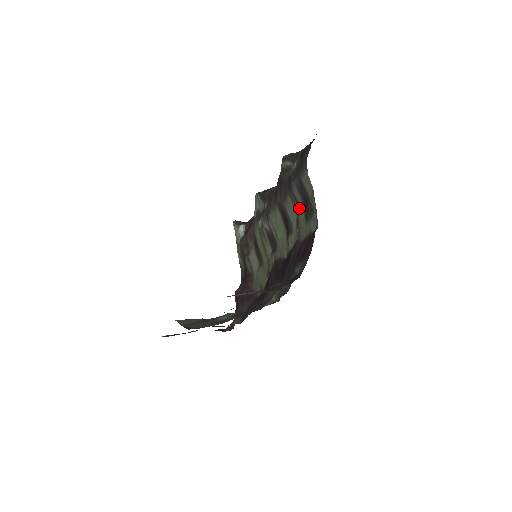
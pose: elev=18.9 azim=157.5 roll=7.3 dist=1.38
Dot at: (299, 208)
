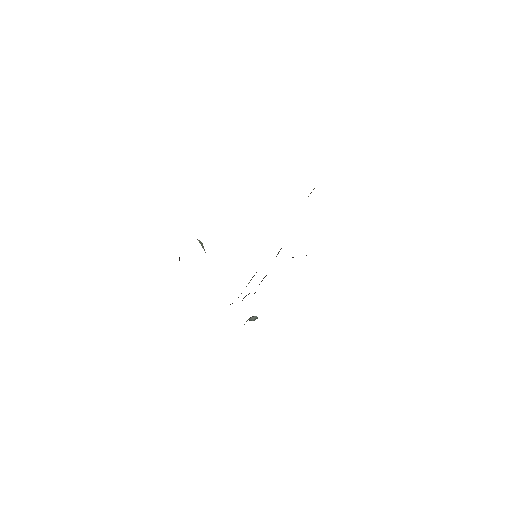
Dot at: occluded
